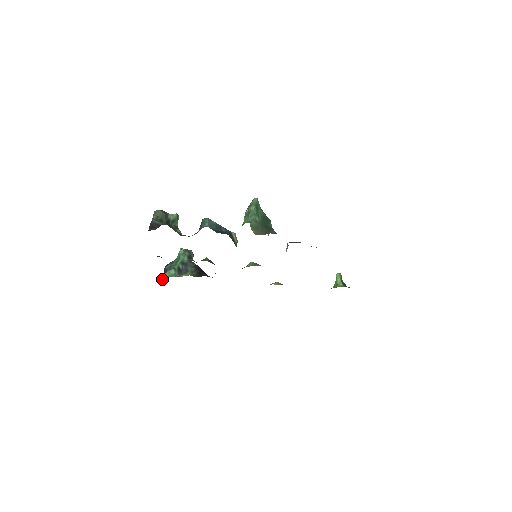
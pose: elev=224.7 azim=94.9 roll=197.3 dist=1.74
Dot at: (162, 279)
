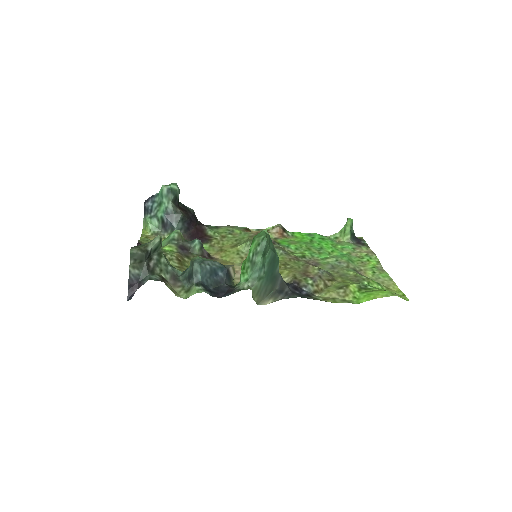
Dot at: (143, 221)
